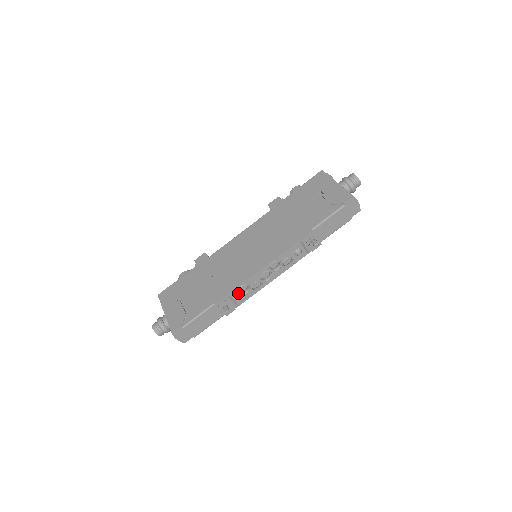
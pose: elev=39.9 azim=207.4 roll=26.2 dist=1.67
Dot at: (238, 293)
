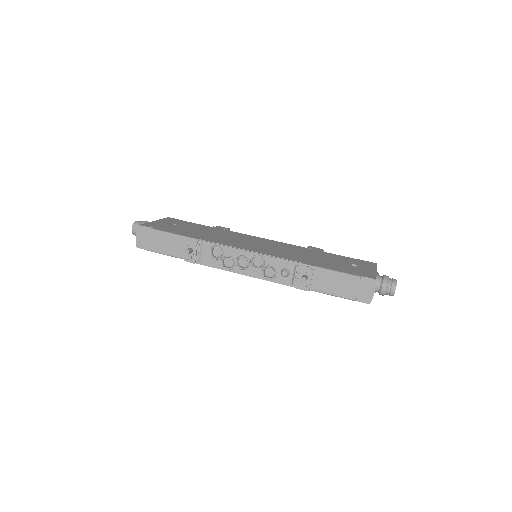
Dot at: (210, 249)
